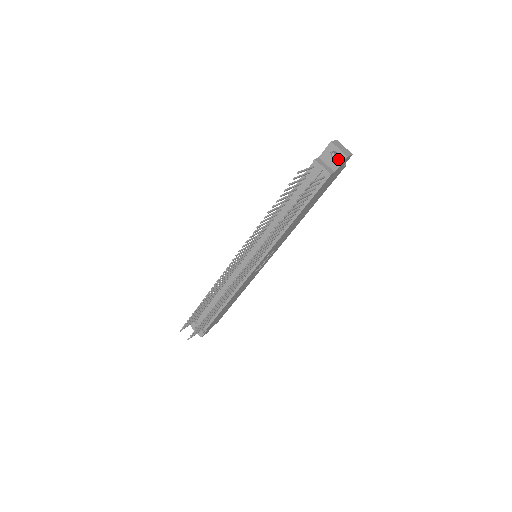
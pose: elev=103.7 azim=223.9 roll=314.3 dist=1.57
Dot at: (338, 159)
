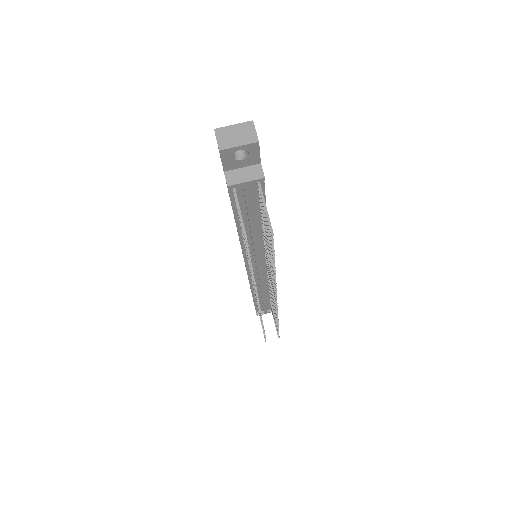
Dot at: (250, 153)
